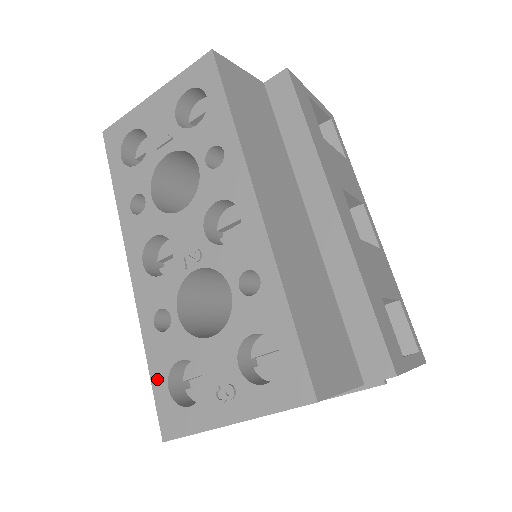
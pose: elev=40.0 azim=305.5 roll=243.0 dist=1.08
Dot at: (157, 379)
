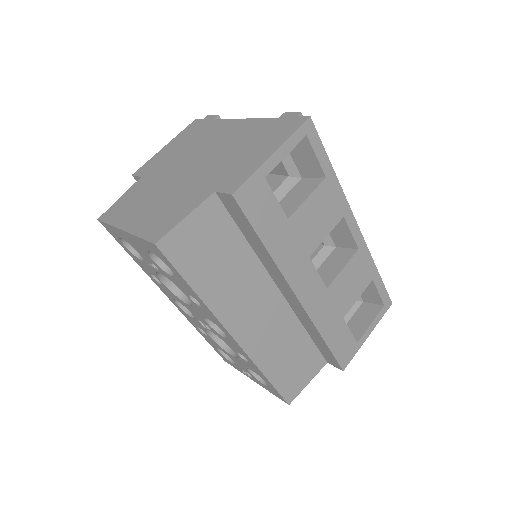
Dot at: (211, 345)
